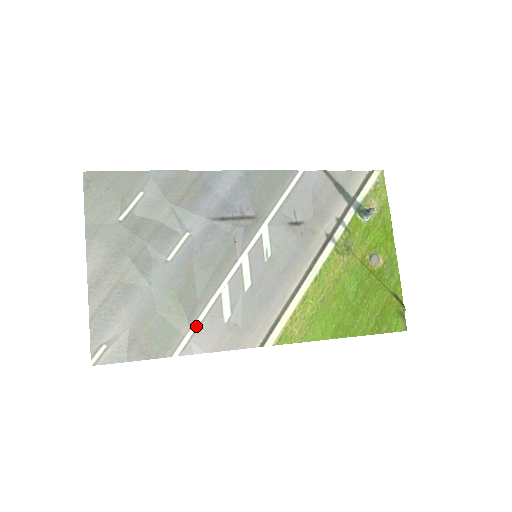
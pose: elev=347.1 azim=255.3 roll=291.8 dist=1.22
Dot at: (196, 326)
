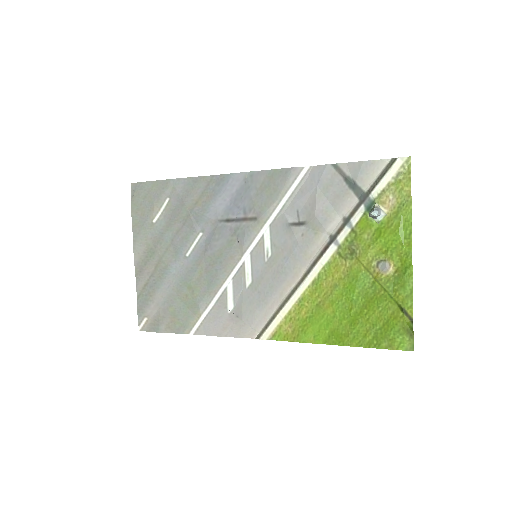
Dot at: (206, 313)
